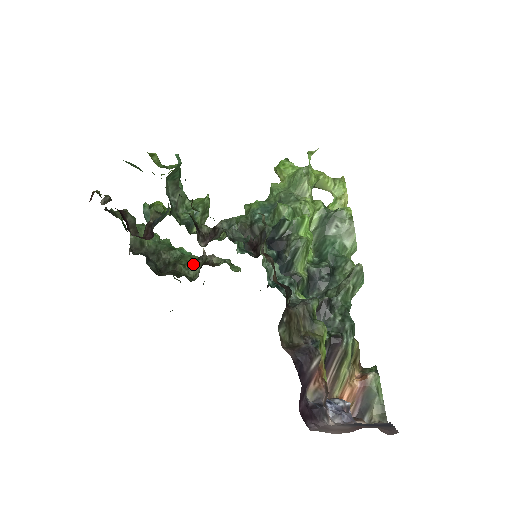
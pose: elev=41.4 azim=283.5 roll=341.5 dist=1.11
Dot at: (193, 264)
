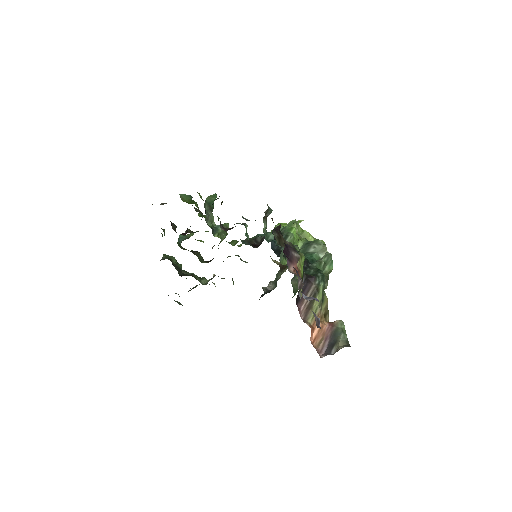
Dot at: (205, 278)
